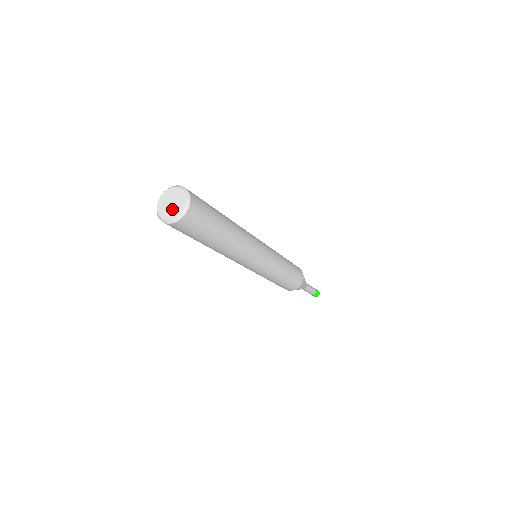
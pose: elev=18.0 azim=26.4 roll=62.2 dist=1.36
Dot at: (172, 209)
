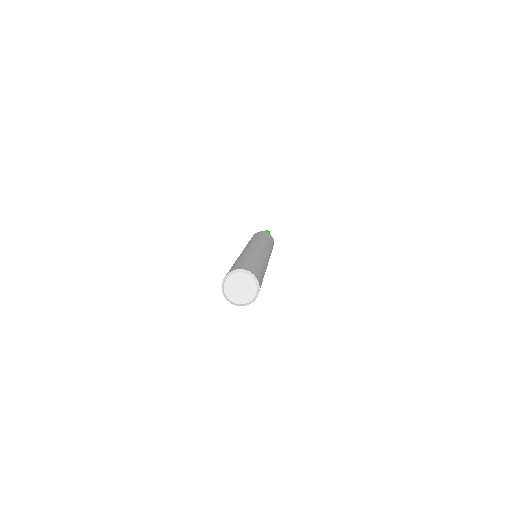
Dot at: (240, 295)
